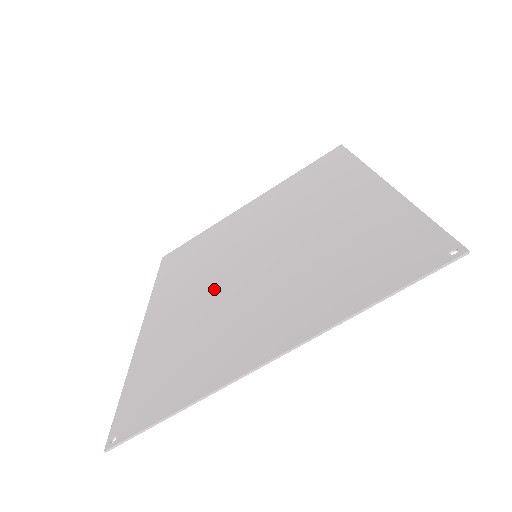
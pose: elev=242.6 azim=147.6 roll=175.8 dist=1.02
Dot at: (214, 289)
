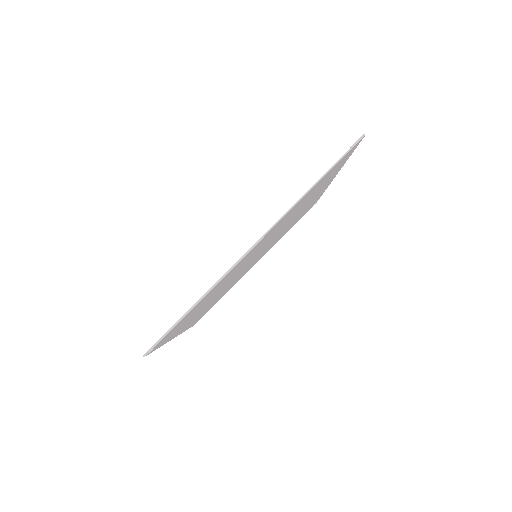
Dot at: occluded
